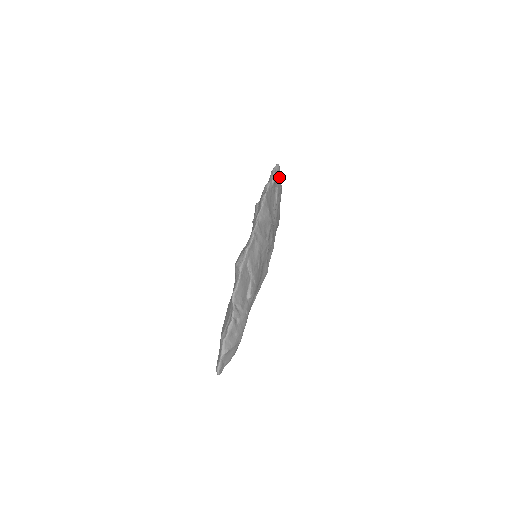
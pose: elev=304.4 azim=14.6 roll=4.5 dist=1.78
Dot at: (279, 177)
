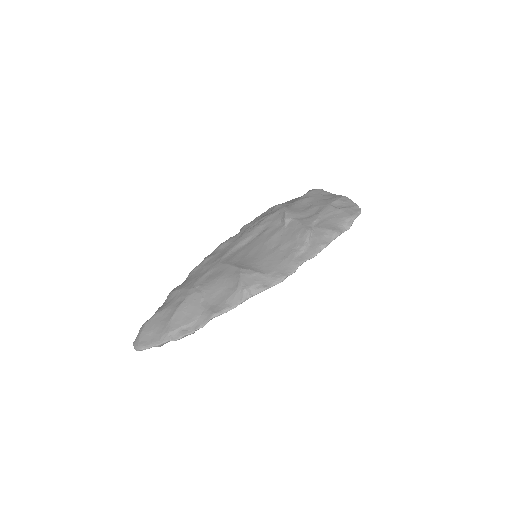
Dot at: occluded
